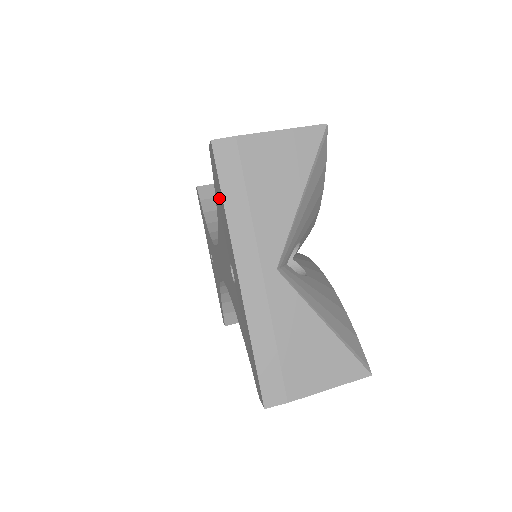
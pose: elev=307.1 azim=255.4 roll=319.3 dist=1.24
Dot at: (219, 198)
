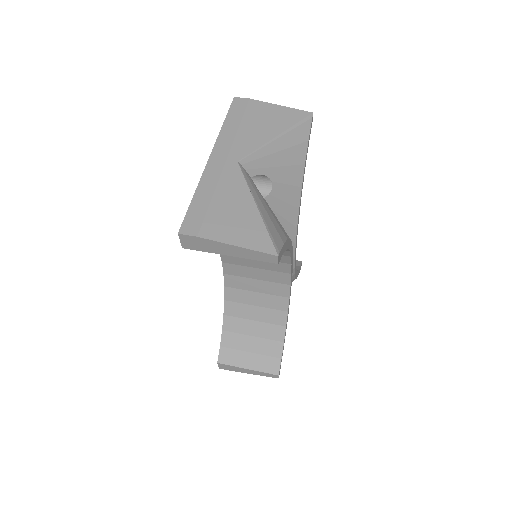
Dot at: occluded
